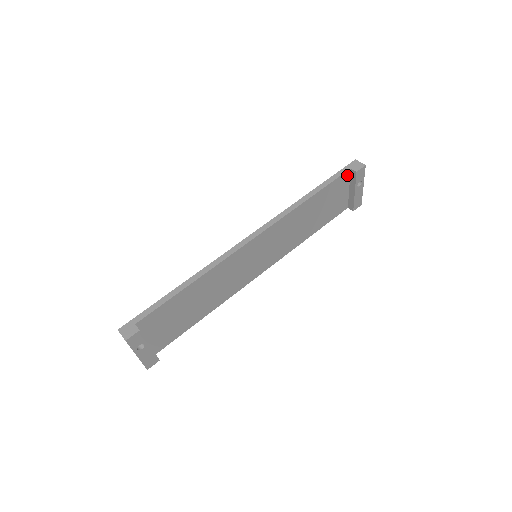
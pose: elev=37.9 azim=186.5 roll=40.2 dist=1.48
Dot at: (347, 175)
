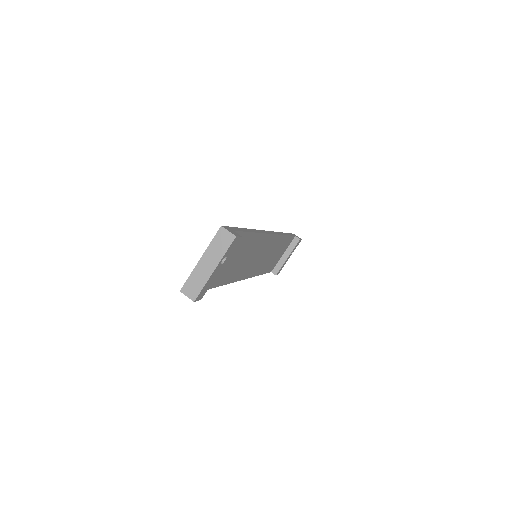
Dot at: (292, 240)
